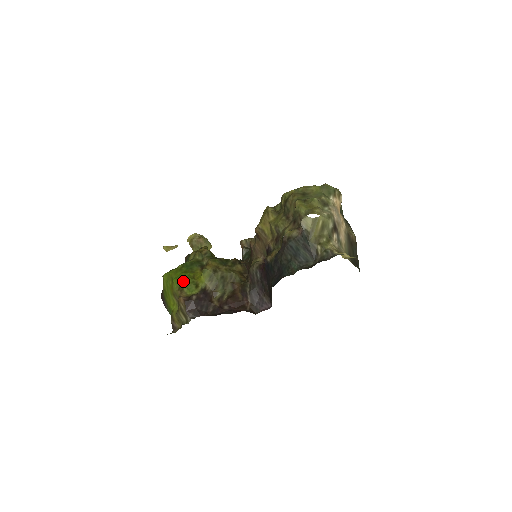
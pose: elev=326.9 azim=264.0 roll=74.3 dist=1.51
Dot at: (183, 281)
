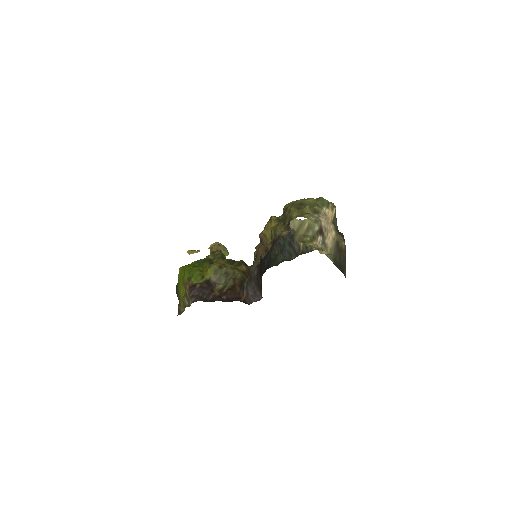
Dot at: (192, 273)
